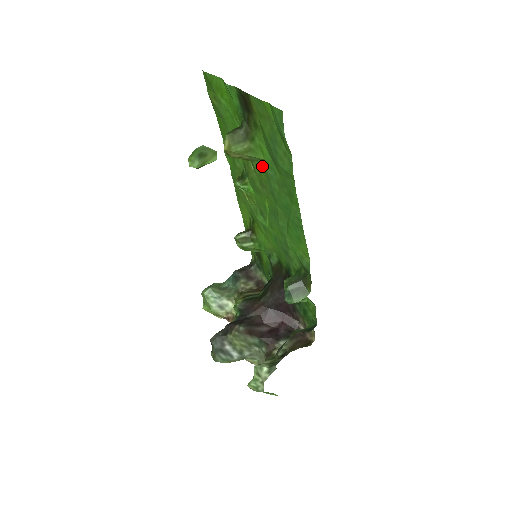
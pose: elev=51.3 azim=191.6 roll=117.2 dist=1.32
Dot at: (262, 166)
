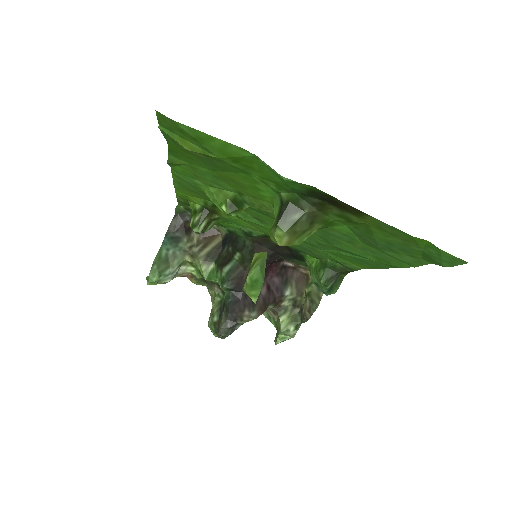
Dot at: occluded
